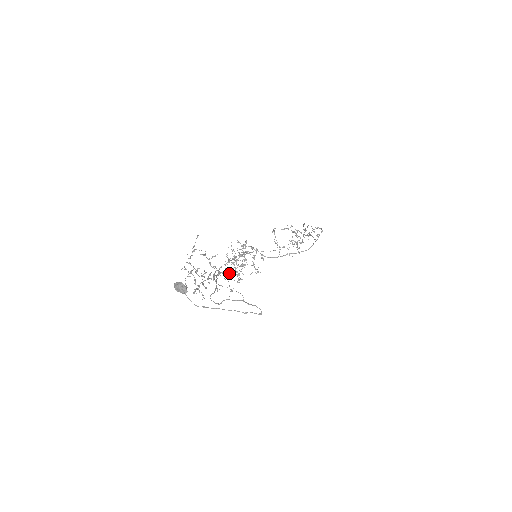
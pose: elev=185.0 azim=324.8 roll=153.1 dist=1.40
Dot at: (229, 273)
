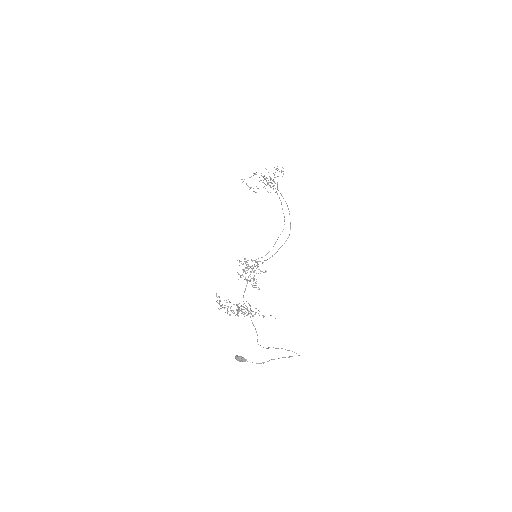
Dot at: occluded
